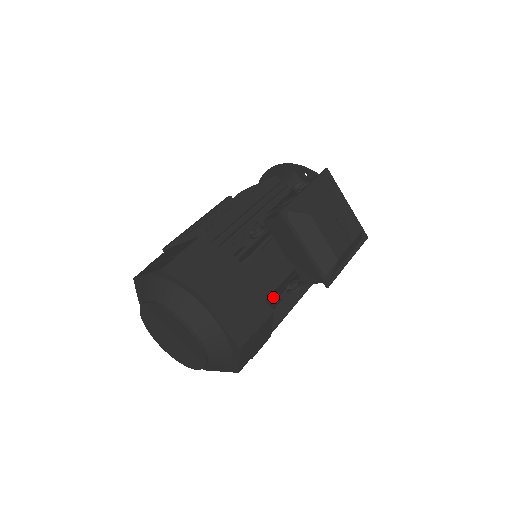
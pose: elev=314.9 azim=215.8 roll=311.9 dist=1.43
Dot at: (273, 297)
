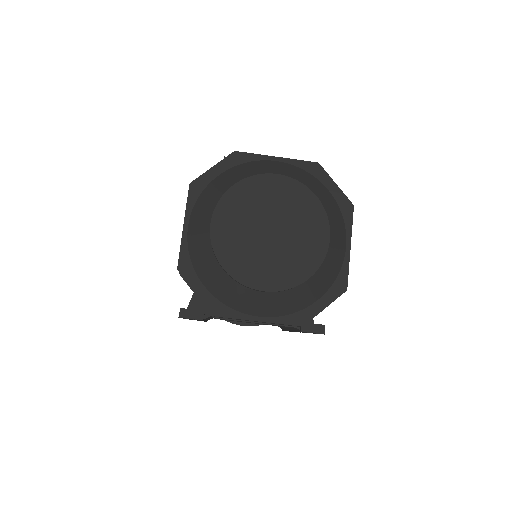
Dot at: occluded
